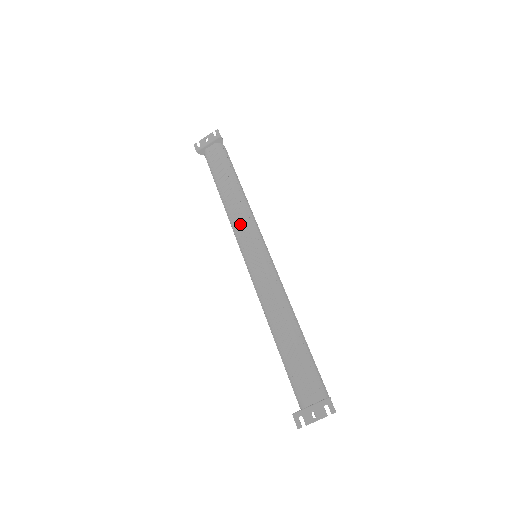
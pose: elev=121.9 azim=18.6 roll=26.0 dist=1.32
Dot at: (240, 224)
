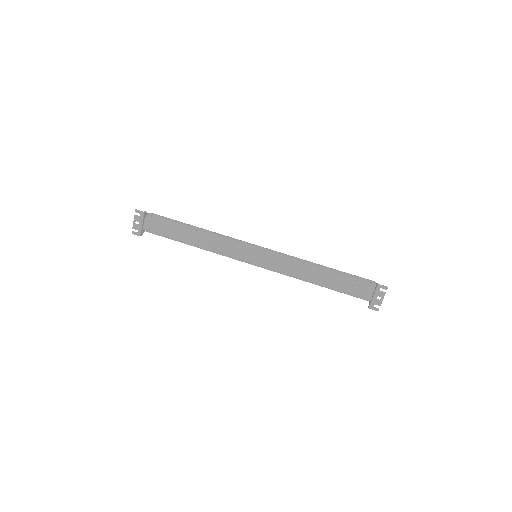
Dot at: (227, 250)
